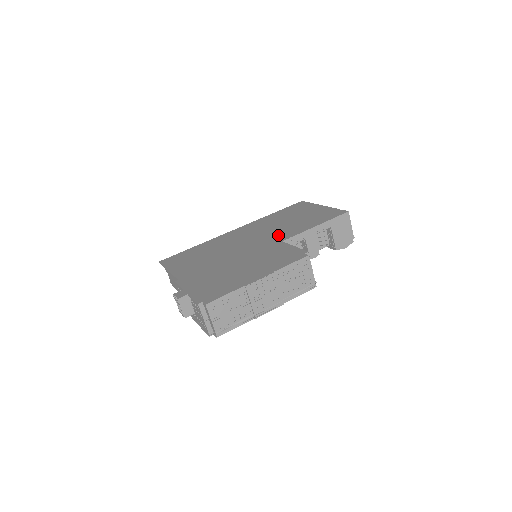
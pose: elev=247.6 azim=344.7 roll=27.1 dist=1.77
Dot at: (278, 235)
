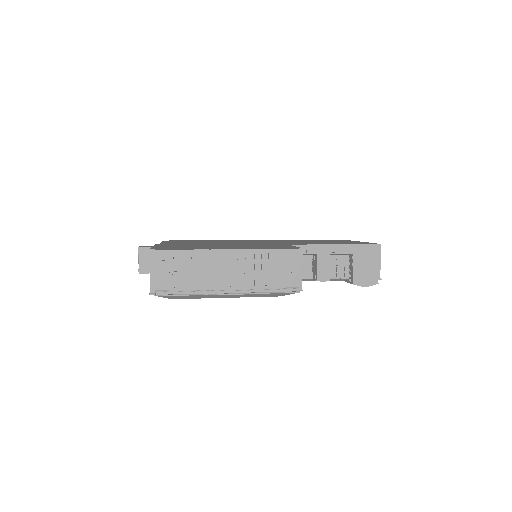
Dot at: (289, 243)
